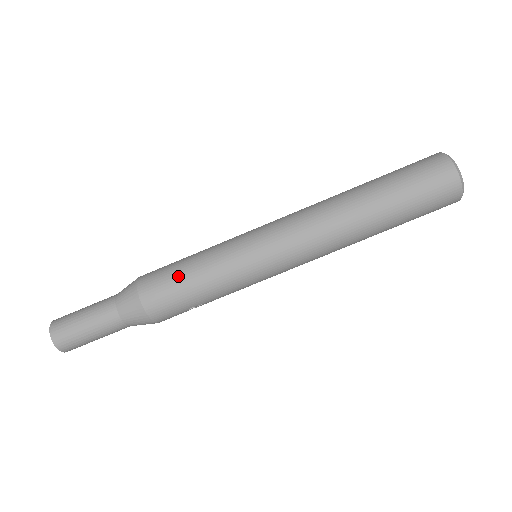
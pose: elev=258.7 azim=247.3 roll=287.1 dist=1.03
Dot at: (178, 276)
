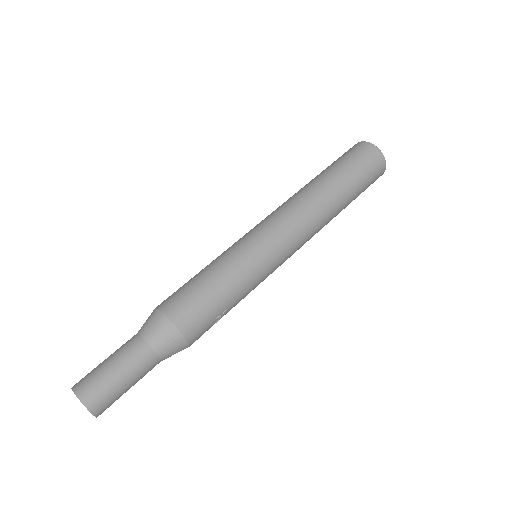
Dot at: (198, 286)
